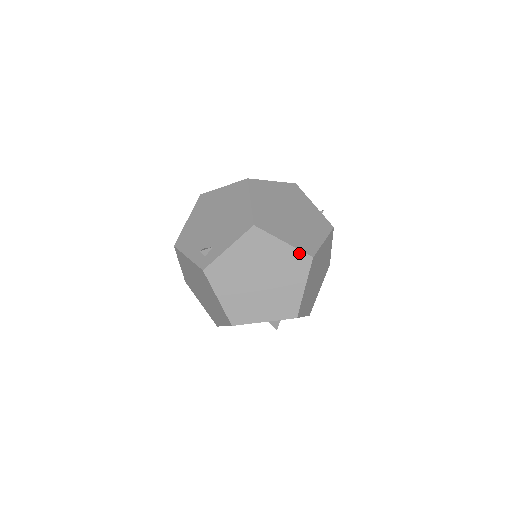
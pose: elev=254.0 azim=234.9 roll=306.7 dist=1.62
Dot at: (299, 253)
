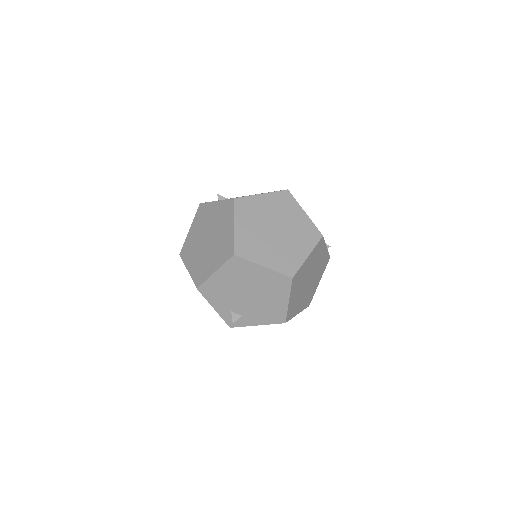
Dot at: occluded
